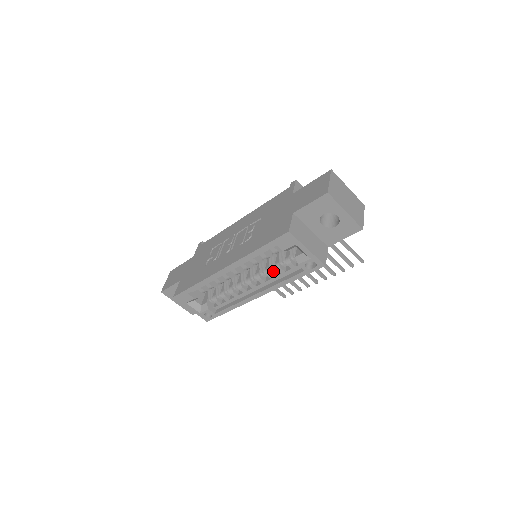
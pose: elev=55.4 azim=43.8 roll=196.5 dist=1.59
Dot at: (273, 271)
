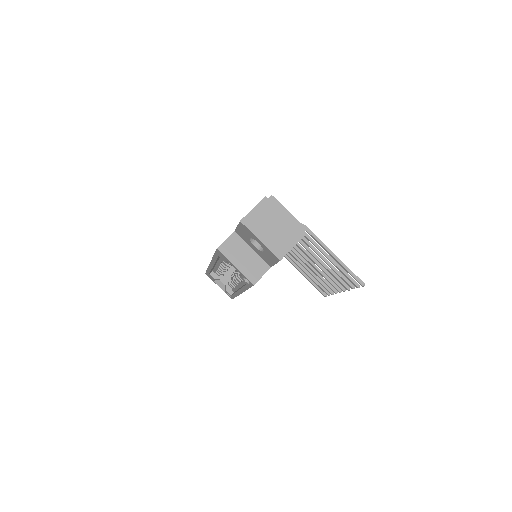
Dot at: occluded
